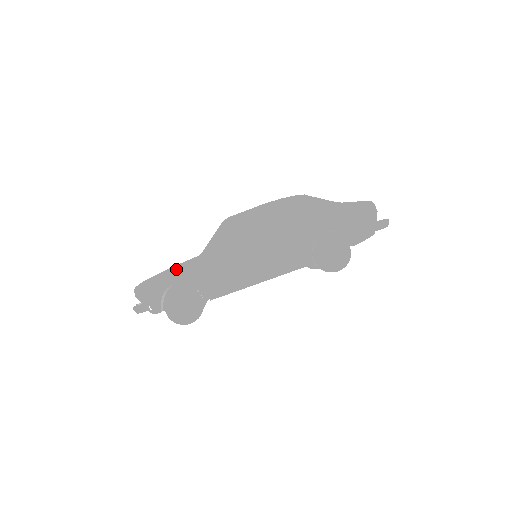
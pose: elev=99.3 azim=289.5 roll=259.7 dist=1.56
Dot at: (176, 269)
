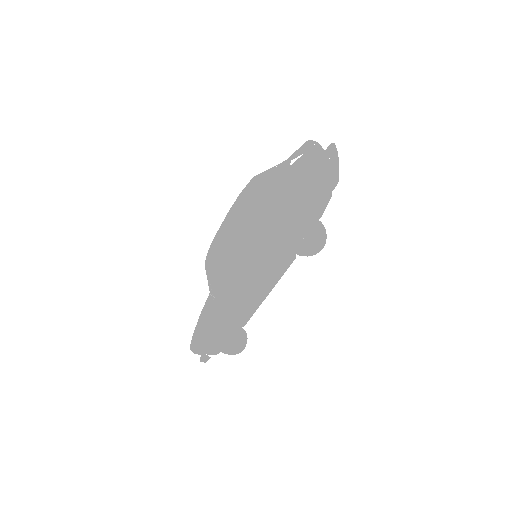
Dot at: (202, 324)
